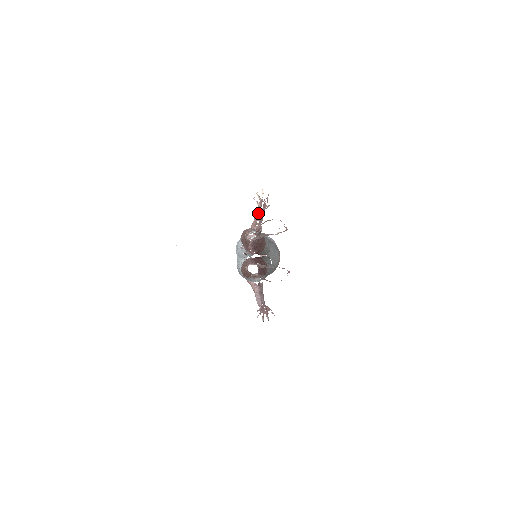
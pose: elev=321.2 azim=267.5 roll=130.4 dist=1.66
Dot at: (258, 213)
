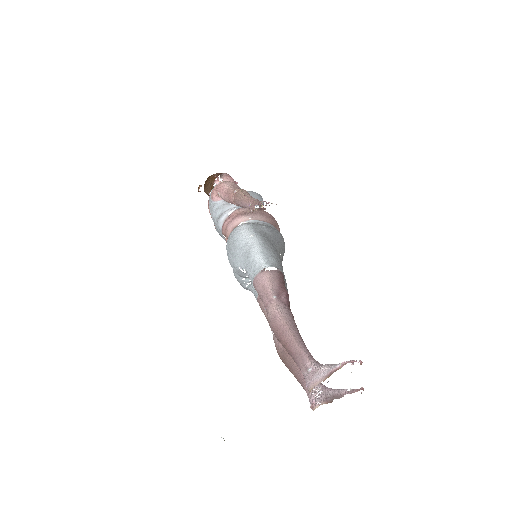
Dot at: occluded
